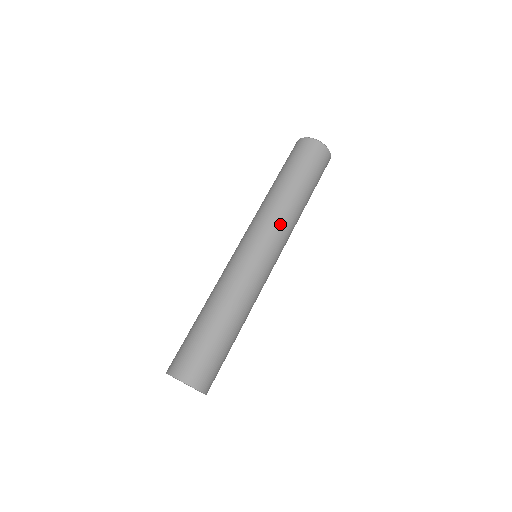
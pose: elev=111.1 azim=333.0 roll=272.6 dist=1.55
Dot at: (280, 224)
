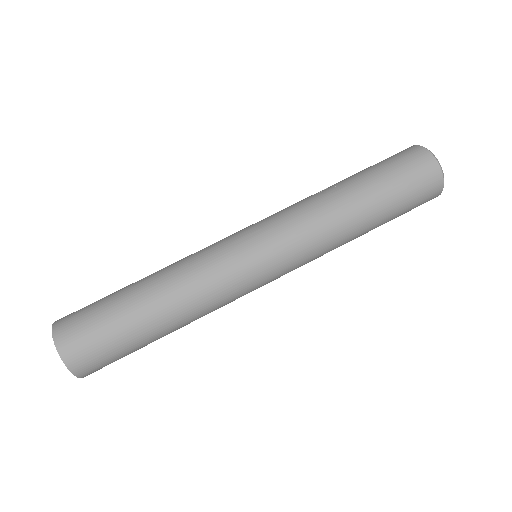
Dot at: (314, 253)
